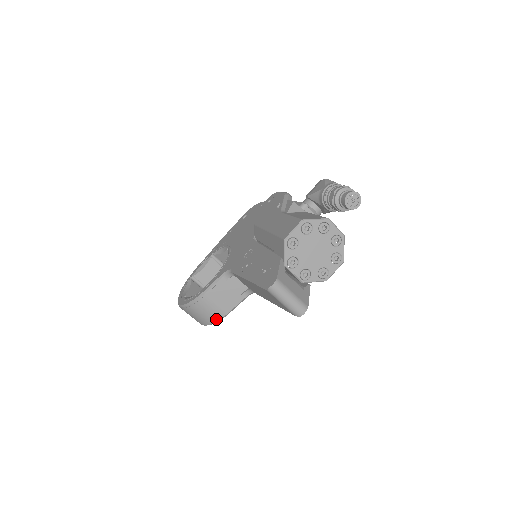
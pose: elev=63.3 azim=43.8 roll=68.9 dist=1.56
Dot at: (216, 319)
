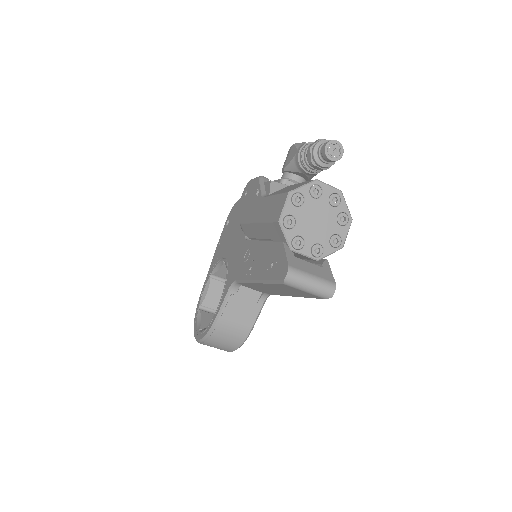
Dot at: (242, 340)
